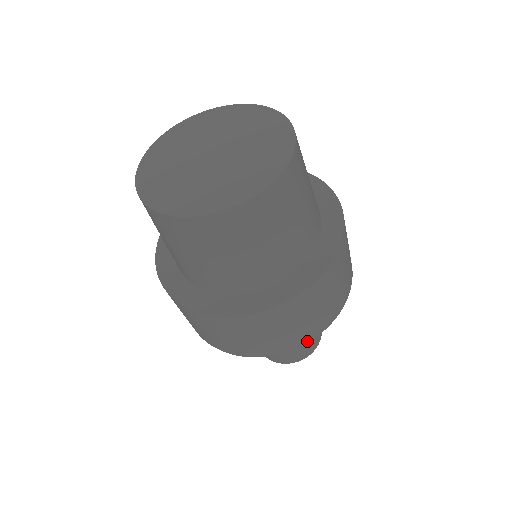
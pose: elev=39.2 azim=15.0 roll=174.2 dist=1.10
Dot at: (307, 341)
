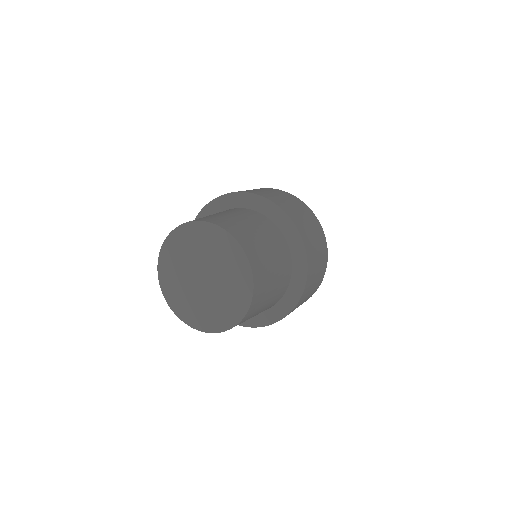
Dot at: occluded
